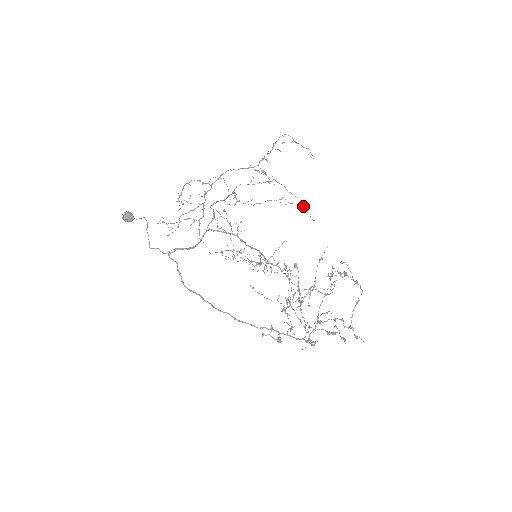
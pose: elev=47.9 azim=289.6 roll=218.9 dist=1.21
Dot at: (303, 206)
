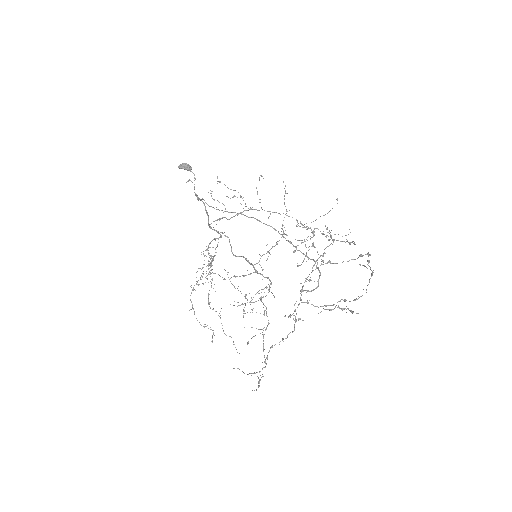
Dot at: (233, 341)
